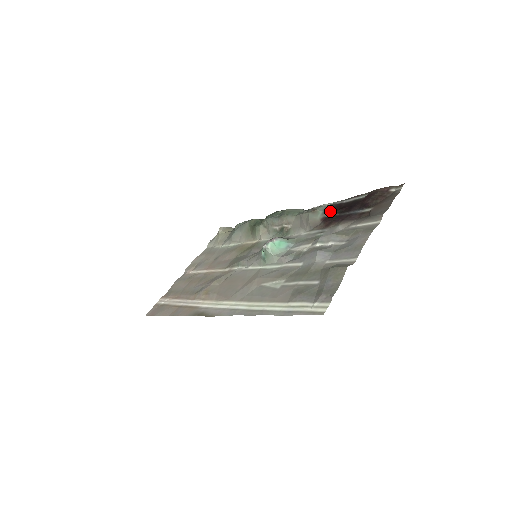
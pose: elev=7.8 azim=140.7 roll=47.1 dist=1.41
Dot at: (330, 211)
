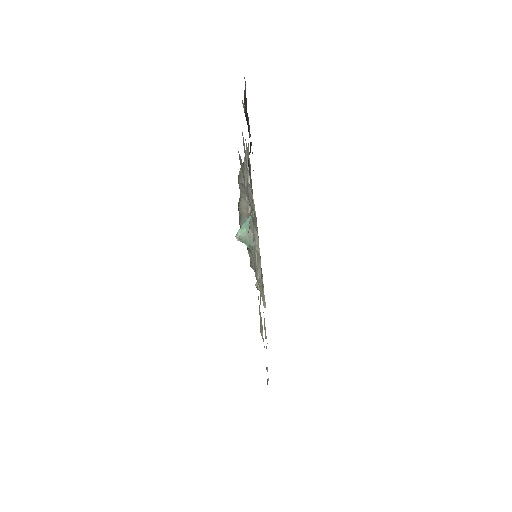
Dot at: occluded
